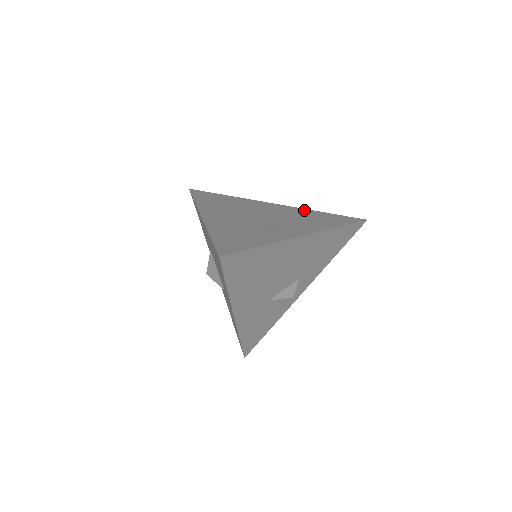
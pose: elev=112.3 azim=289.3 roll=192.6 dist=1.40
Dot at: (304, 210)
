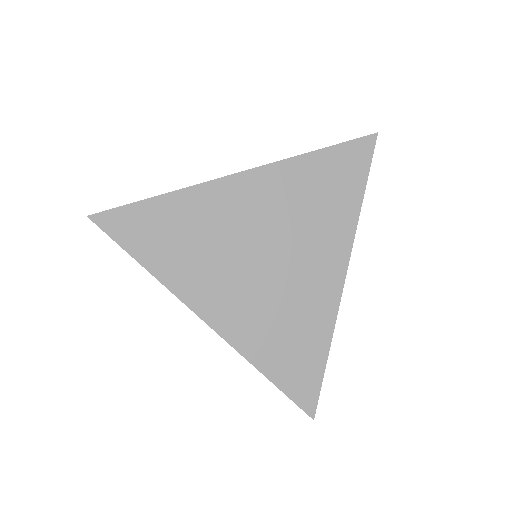
Dot at: (290, 168)
